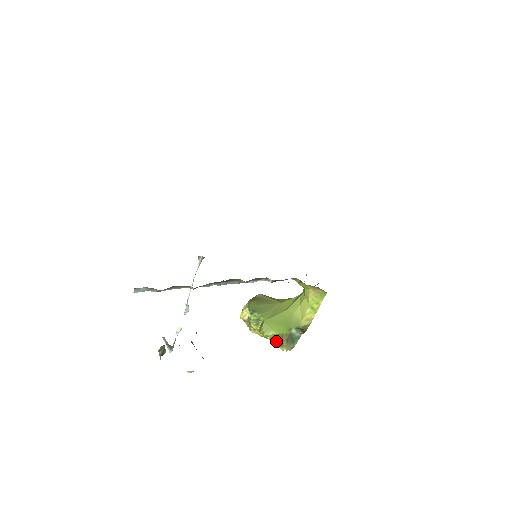
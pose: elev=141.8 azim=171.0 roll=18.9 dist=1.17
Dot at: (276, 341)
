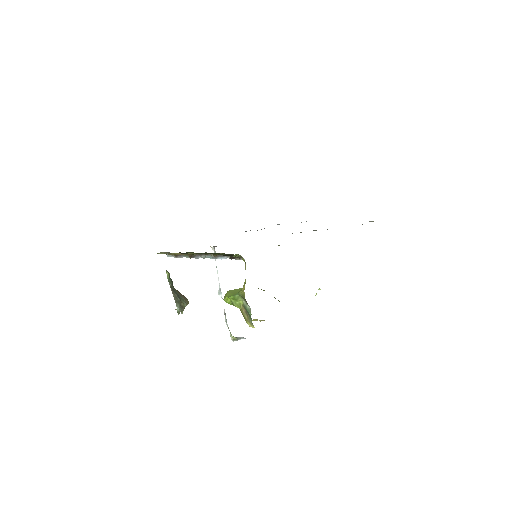
Dot at: occluded
